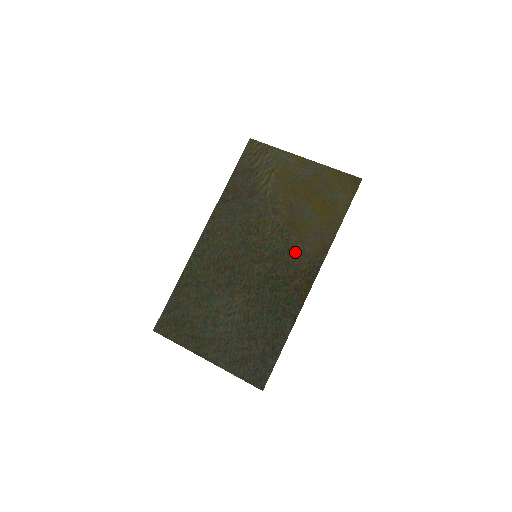
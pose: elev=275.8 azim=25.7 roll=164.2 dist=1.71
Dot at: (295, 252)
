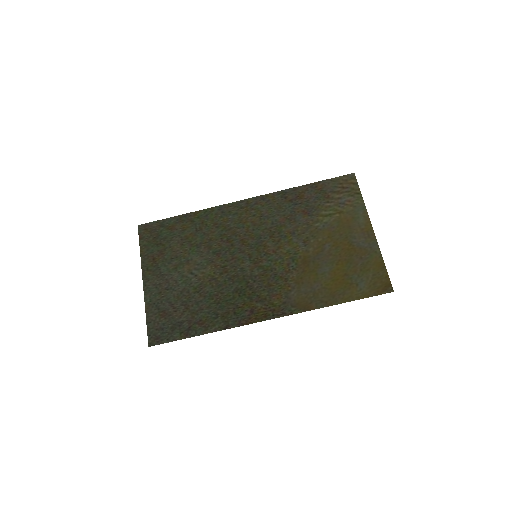
Dot at: (283, 285)
